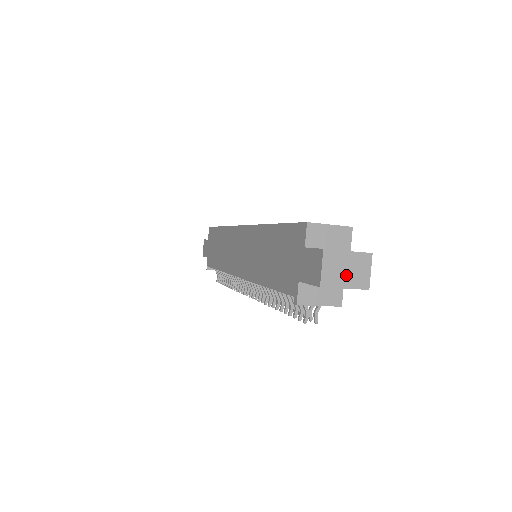
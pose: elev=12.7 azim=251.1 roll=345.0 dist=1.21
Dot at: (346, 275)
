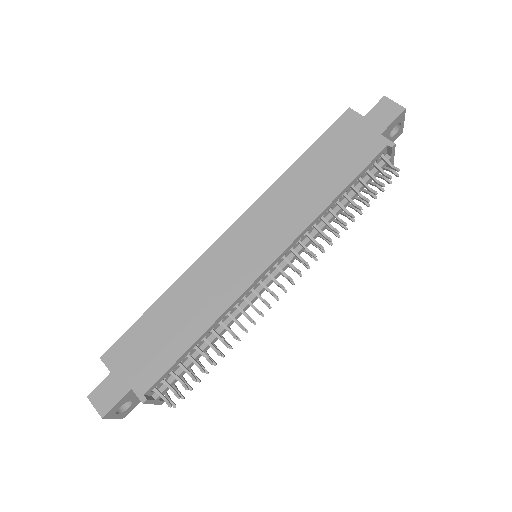
Dot at: occluded
